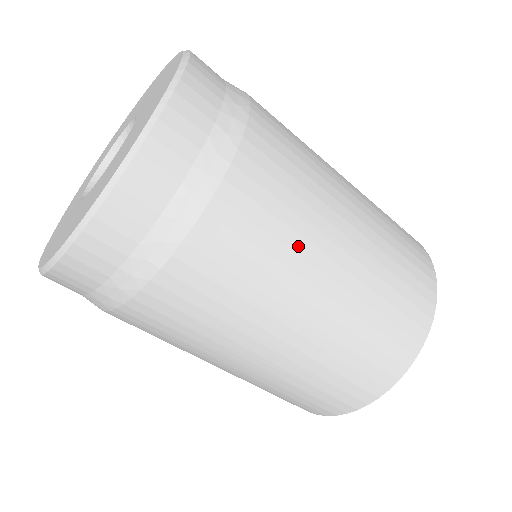
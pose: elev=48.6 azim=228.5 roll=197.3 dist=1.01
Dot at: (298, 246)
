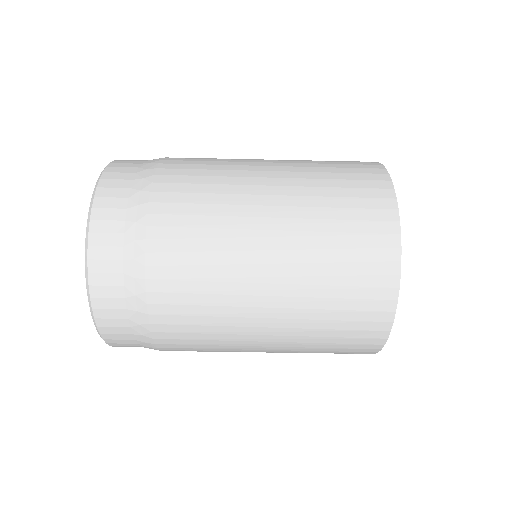
Dot at: (229, 181)
